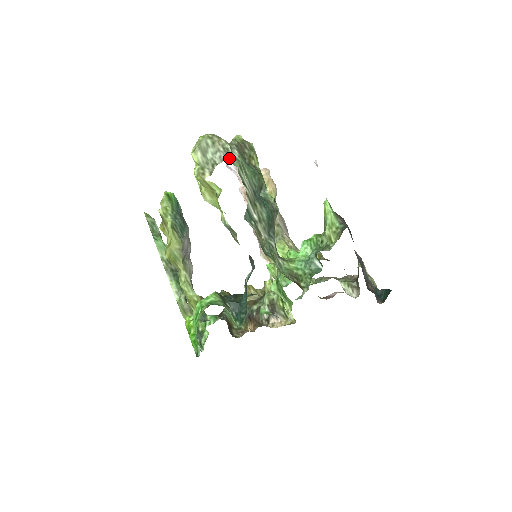
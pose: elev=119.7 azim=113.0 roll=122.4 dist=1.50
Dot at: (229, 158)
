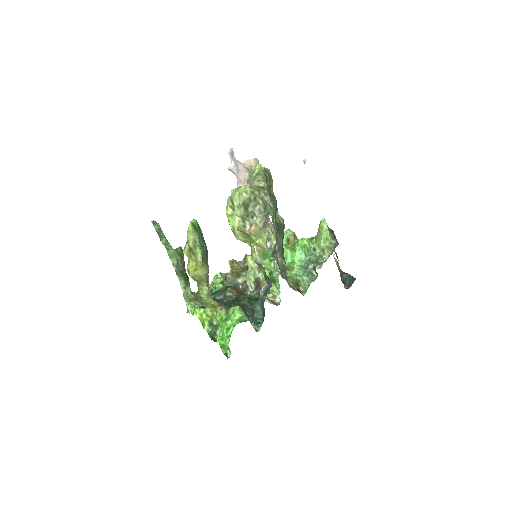
Dot at: (266, 209)
